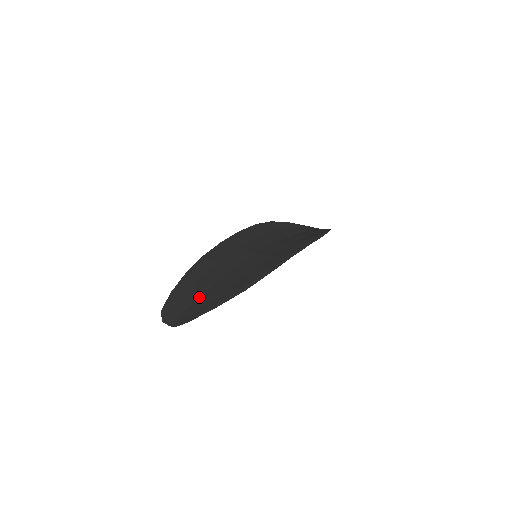
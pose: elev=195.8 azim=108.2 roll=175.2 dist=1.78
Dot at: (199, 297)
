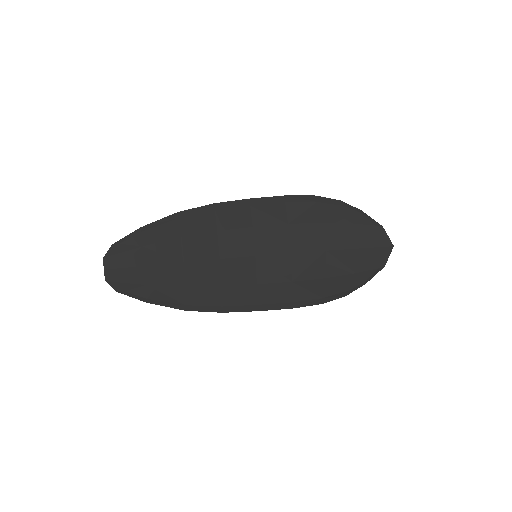
Dot at: (156, 265)
